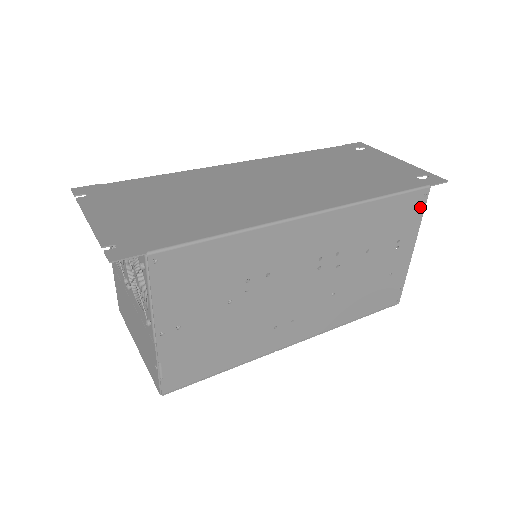
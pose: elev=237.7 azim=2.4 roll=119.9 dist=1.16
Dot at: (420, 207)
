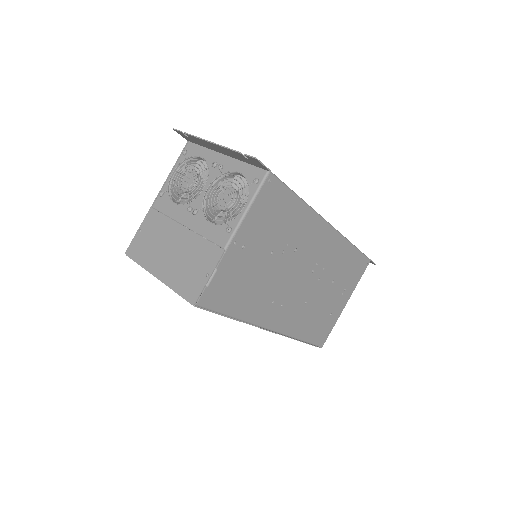
Dot at: (362, 271)
